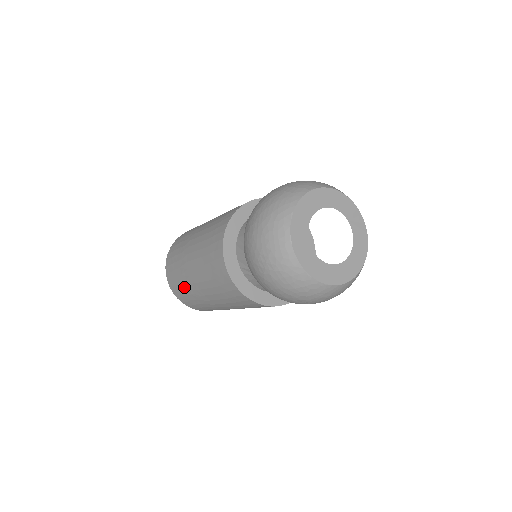
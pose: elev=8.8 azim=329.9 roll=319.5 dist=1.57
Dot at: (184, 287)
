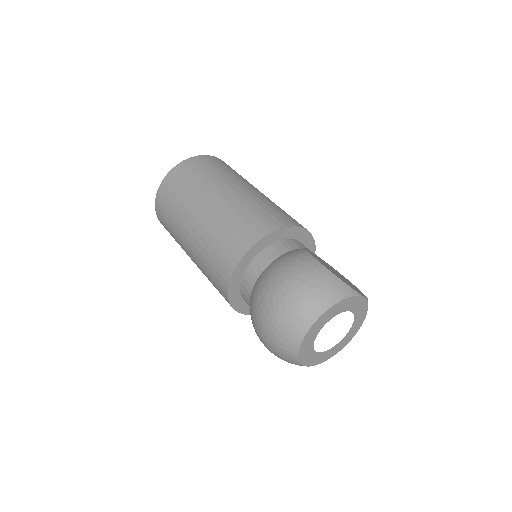
Dot at: occluded
